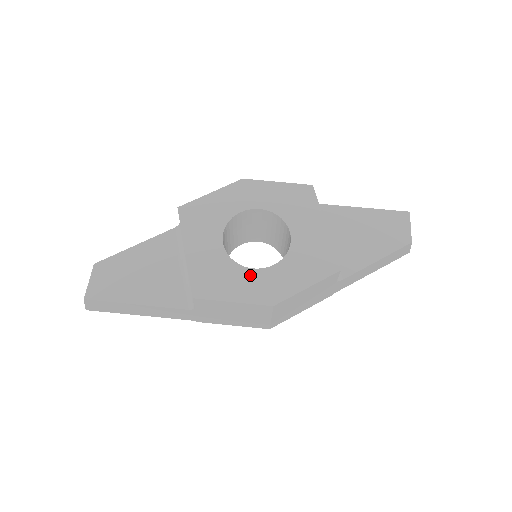
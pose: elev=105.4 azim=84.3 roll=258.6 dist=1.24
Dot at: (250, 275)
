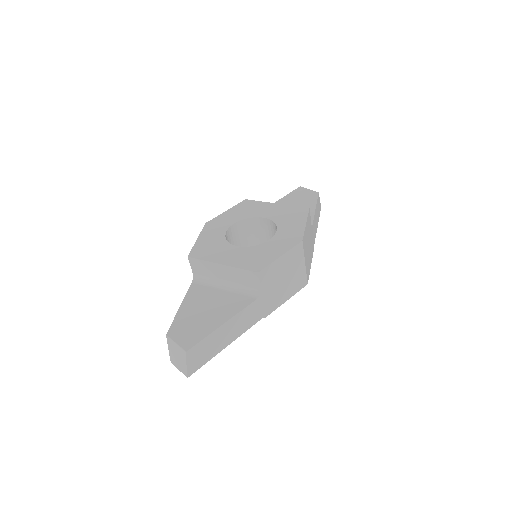
Dot at: (272, 243)
